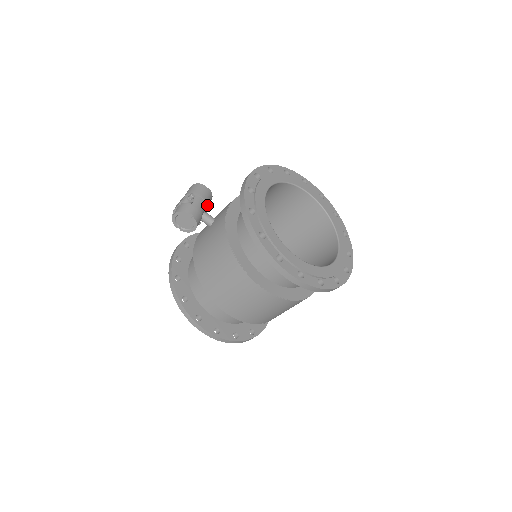
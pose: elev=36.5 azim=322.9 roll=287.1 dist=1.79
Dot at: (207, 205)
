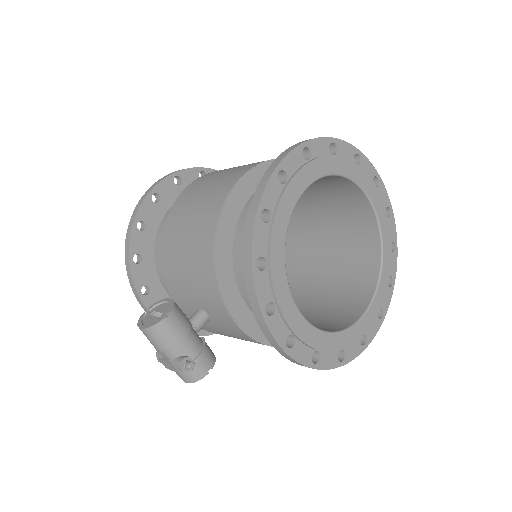
Dot at: (189, 324)
